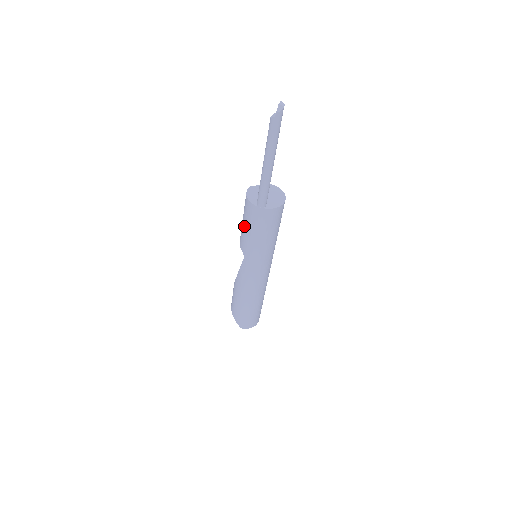
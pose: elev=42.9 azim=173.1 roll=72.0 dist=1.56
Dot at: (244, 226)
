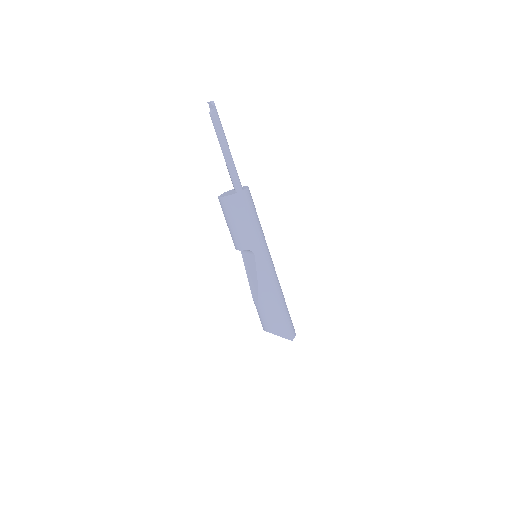
Dot at: (238, 224)
